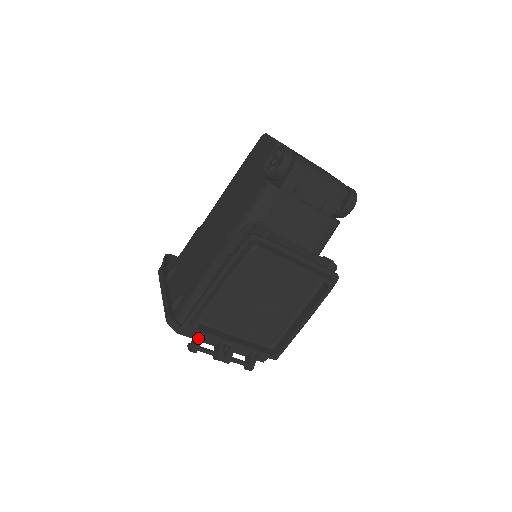
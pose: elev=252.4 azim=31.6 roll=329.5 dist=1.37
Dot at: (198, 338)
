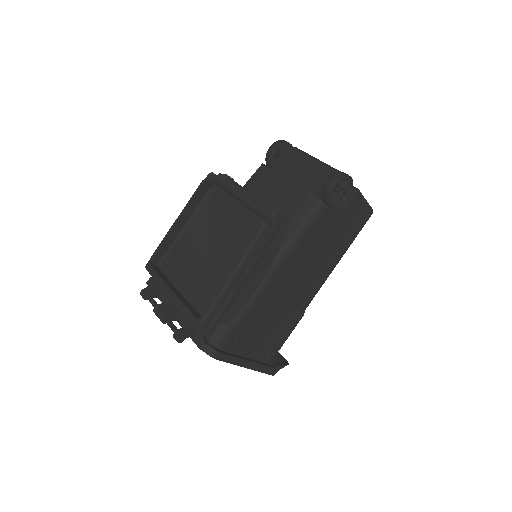
Dot at: (151, 282)
